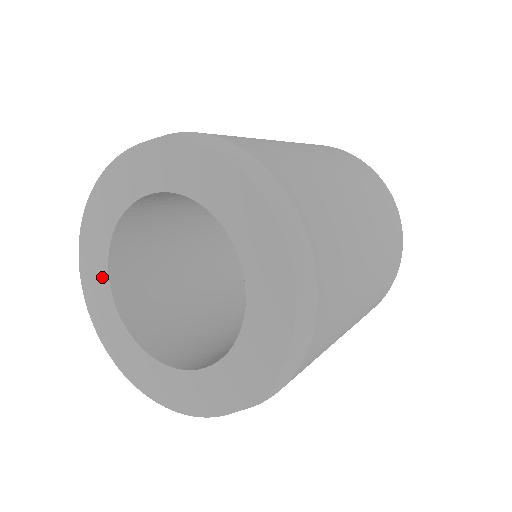
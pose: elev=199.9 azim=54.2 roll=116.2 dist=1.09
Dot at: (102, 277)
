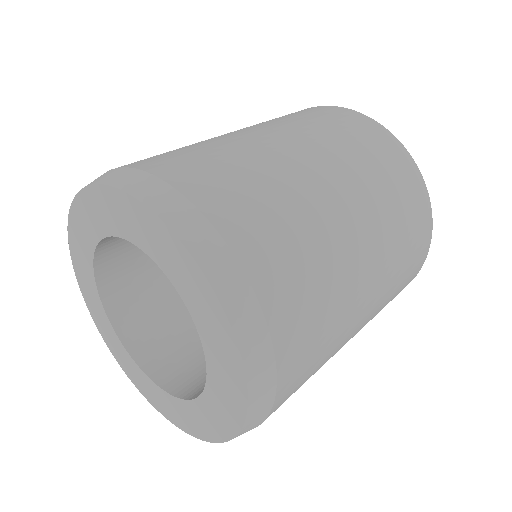
Dot at: (103, 315)
